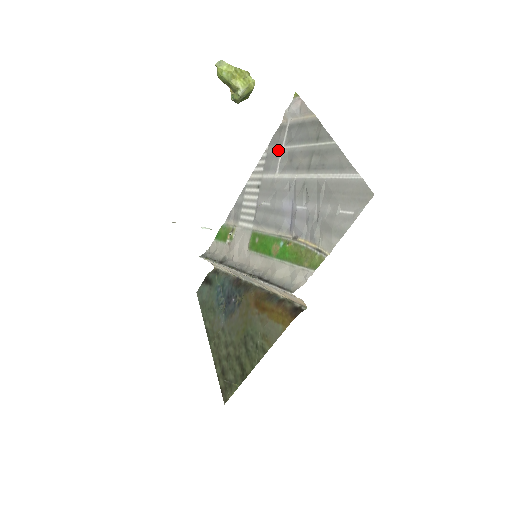
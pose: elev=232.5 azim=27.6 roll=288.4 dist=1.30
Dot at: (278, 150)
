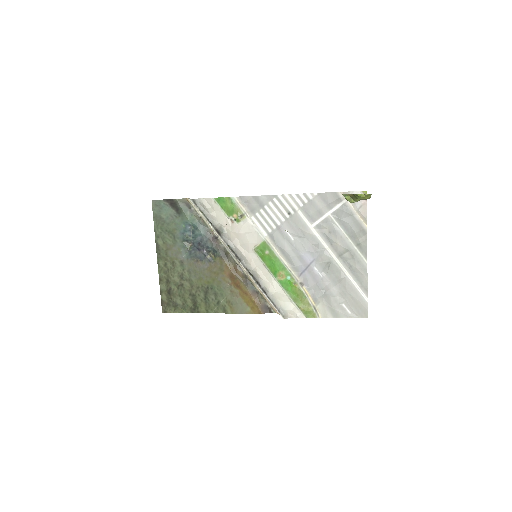
Dot at: (324, 210)
